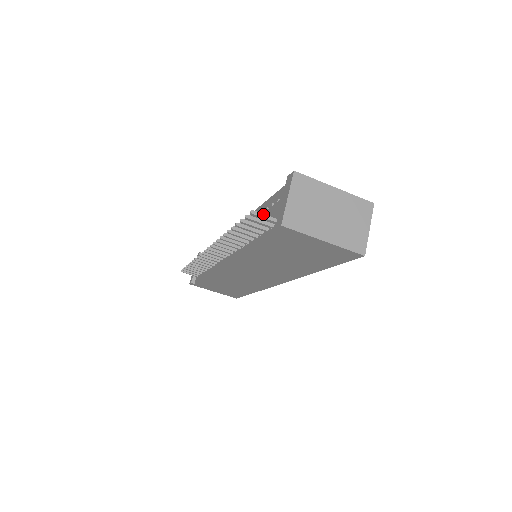
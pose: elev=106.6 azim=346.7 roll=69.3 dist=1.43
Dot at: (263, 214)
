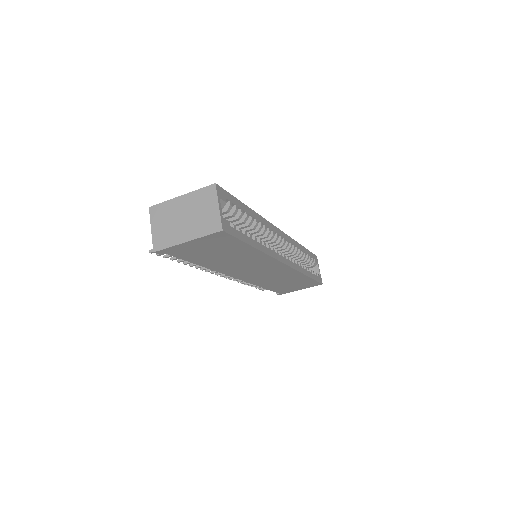
Dot at: occluded
